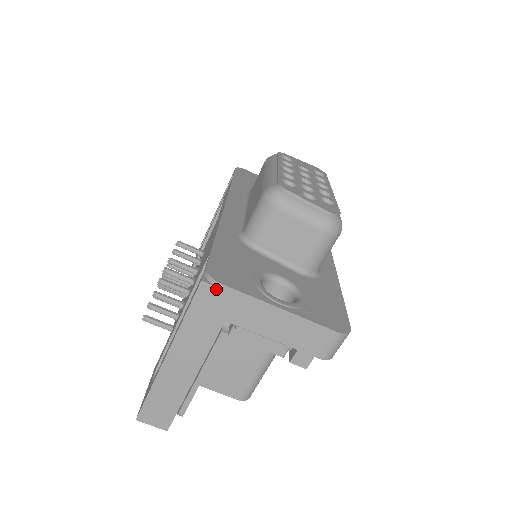
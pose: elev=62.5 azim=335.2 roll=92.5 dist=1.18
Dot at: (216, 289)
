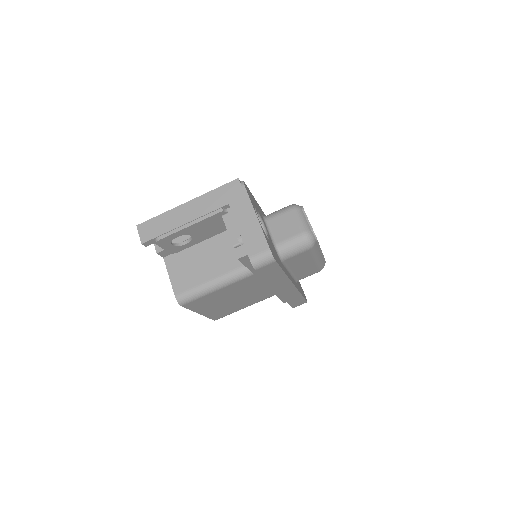
Dot at: (240, 186)
